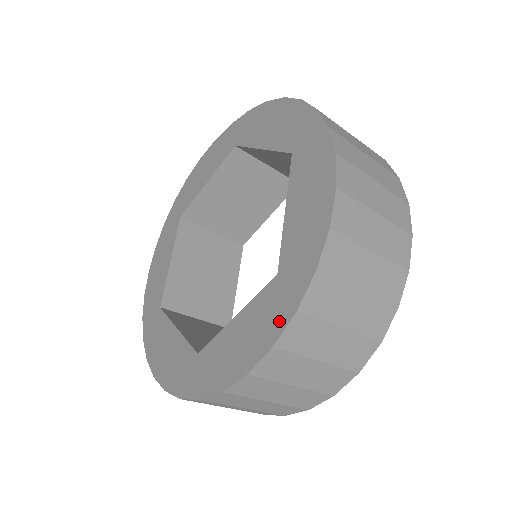
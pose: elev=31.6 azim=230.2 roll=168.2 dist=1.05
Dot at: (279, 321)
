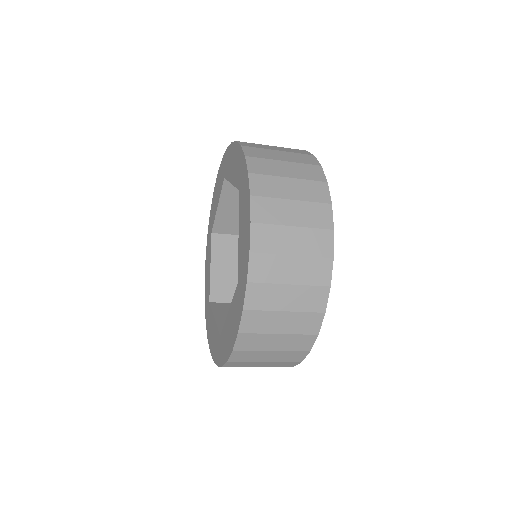
Dot at: (239, 316)
